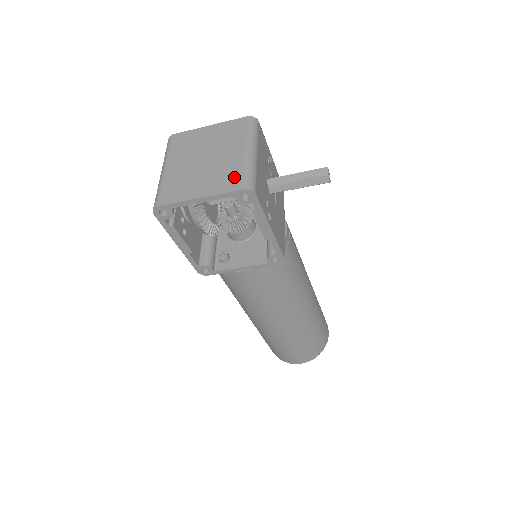
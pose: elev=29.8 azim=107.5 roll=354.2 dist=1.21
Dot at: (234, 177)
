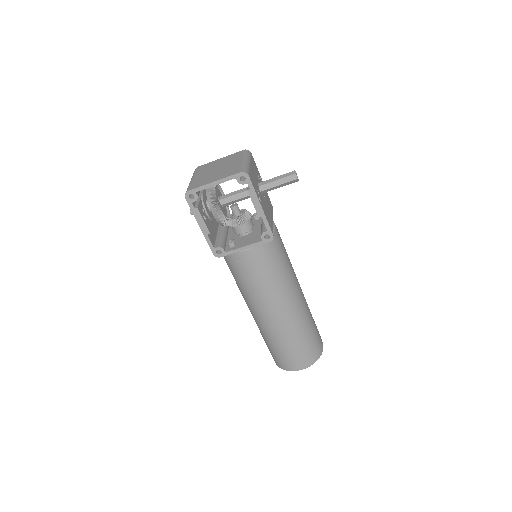
Dot at: (235, 170)
